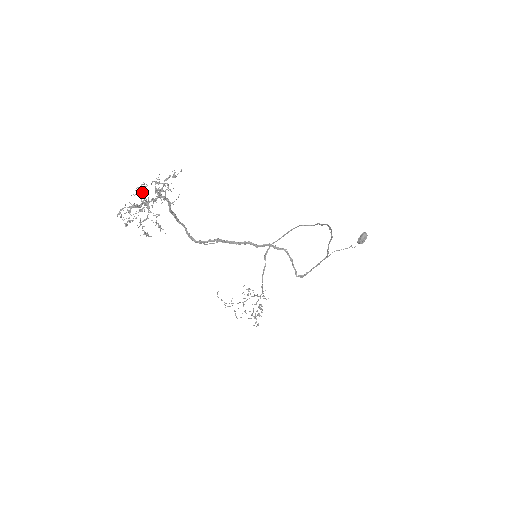
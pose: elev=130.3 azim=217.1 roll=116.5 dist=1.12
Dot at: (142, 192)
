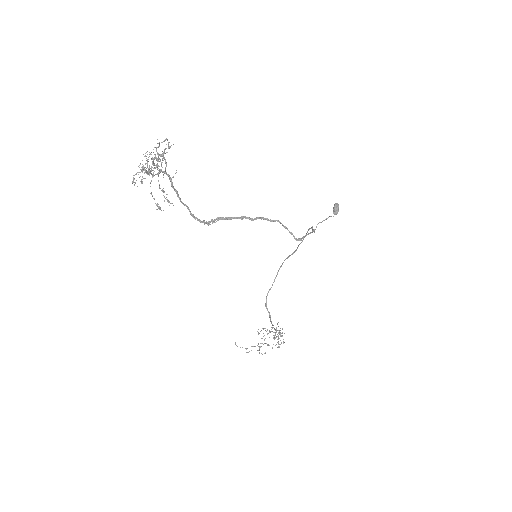
Dot at: (147, 162)
